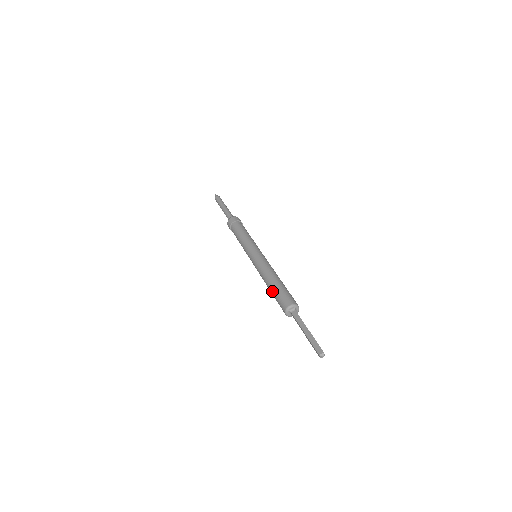
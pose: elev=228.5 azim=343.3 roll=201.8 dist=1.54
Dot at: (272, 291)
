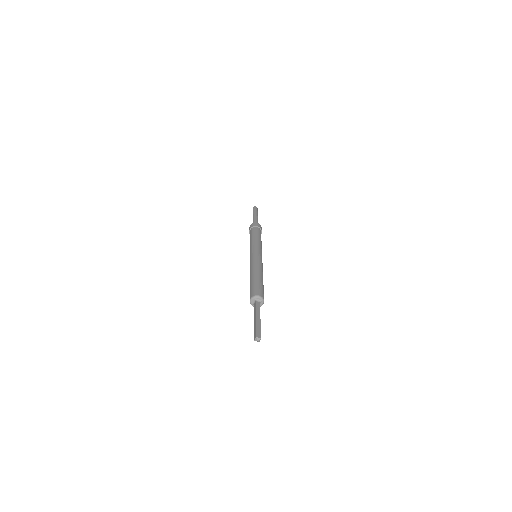
Dot at: occluded
